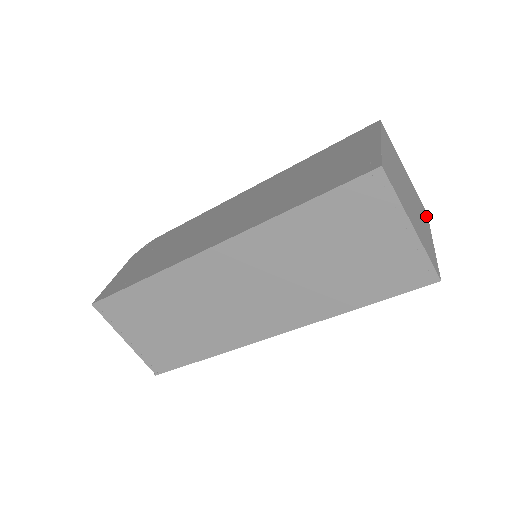
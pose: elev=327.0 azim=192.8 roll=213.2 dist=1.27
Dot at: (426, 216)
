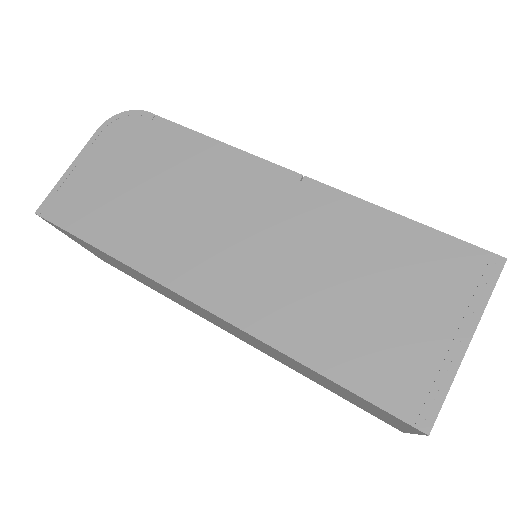
Dot at: occluded
